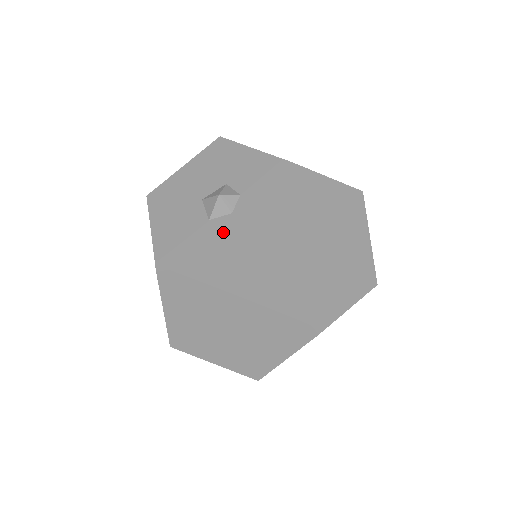
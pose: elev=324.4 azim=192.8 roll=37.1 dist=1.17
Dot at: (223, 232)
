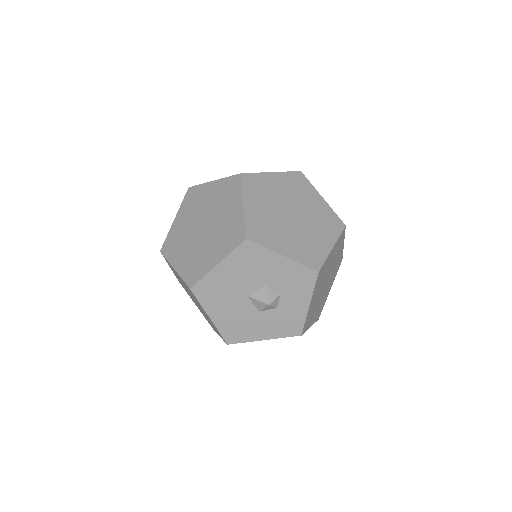
Dot at: (274, 321)
